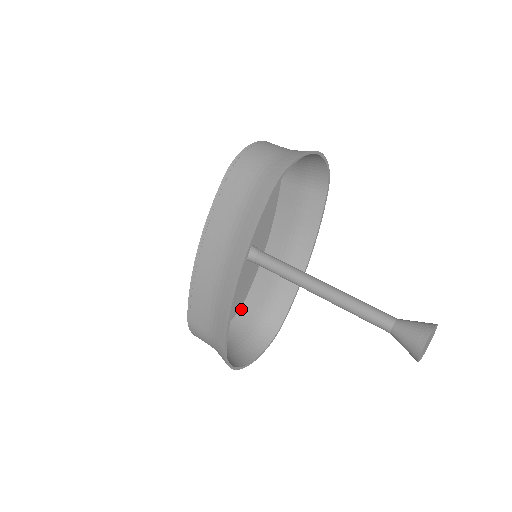
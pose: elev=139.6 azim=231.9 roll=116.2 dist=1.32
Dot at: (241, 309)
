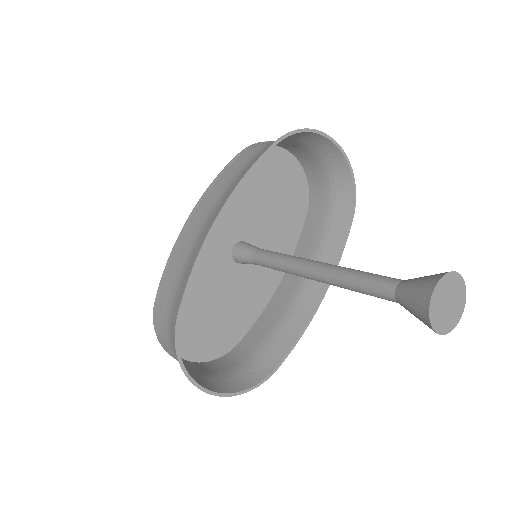
Dot at: (230, 352)
